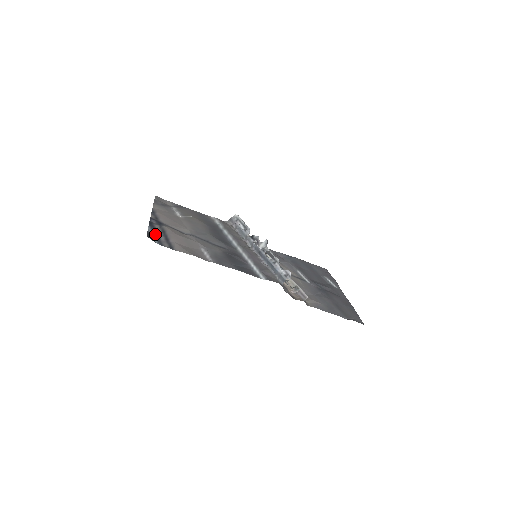
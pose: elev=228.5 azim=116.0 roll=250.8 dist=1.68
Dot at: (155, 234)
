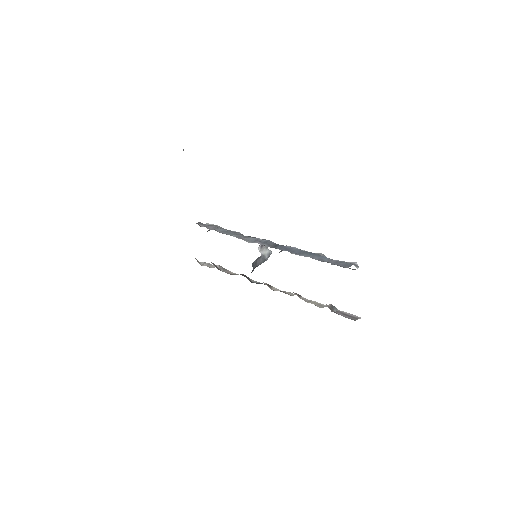
Dot at: occluded
